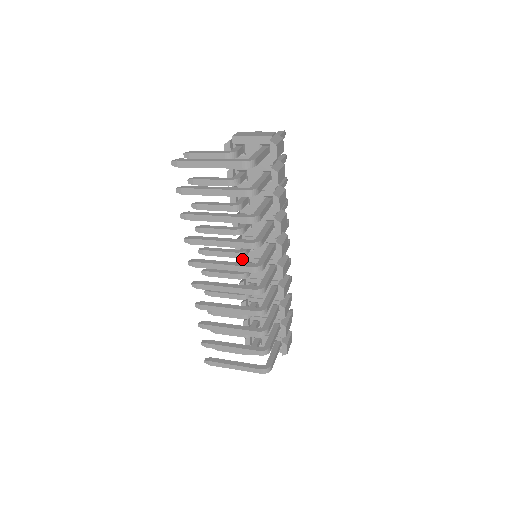
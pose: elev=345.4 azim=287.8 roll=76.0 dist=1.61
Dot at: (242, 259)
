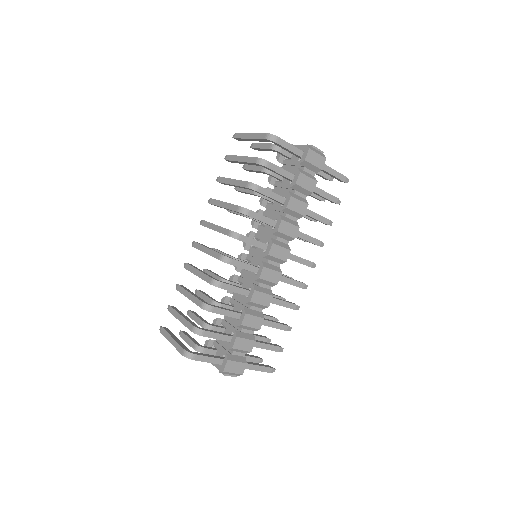
Dot at: (244, 253)
